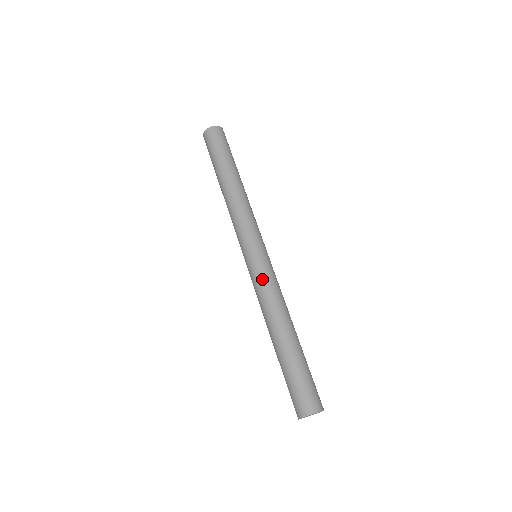
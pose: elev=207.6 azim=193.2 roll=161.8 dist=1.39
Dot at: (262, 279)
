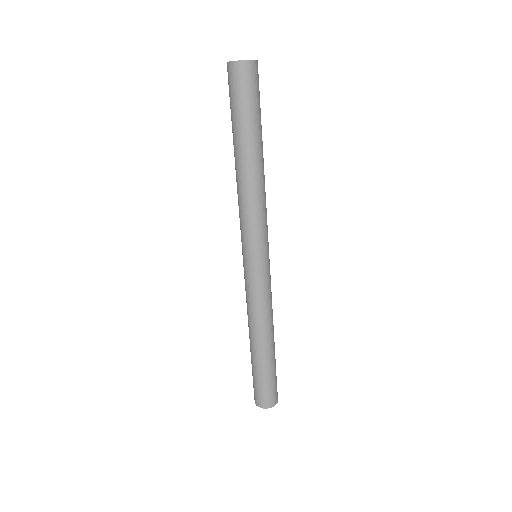
Dot at: (248, 290)
